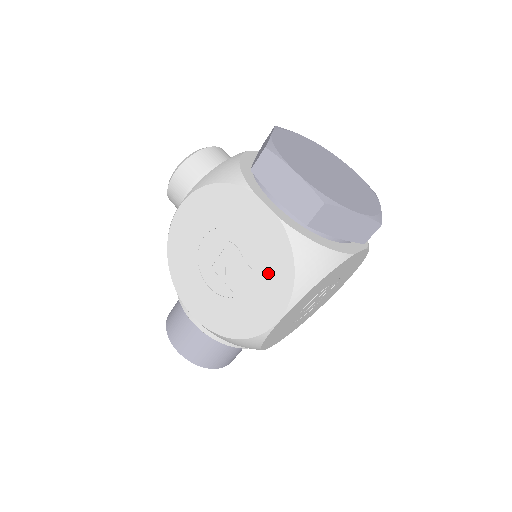
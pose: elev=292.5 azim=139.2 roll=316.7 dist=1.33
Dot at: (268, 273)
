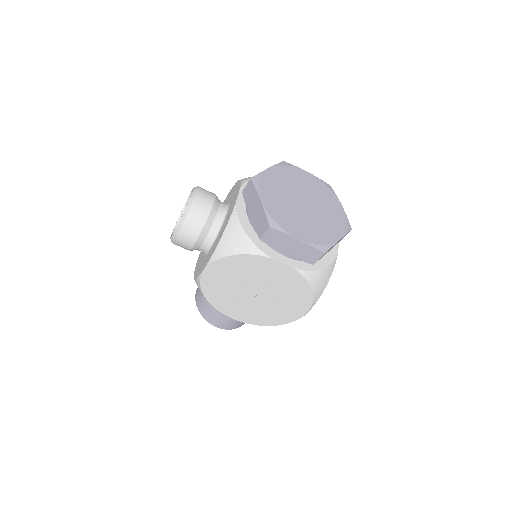
Dot at: (292, 295)
